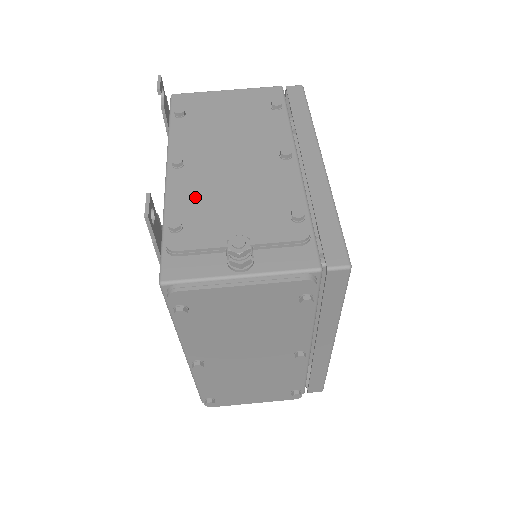
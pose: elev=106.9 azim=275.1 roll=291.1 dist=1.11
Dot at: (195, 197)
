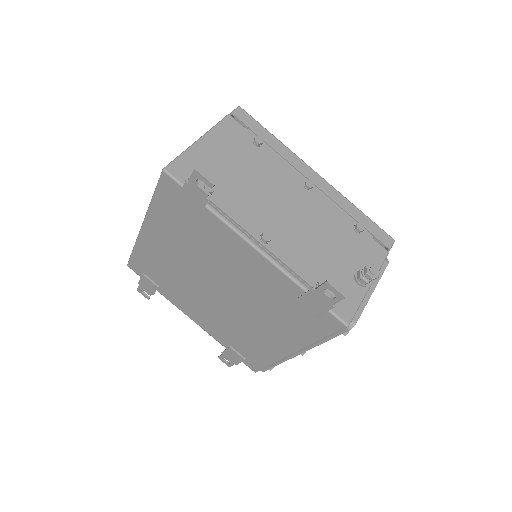
Dot at: (304, 257)
